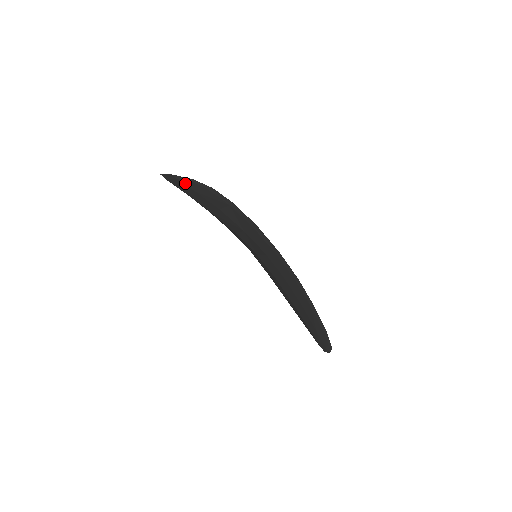
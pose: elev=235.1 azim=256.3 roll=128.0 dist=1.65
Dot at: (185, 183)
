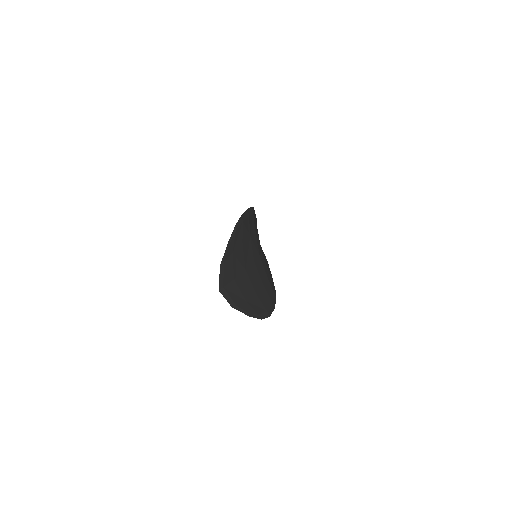
Dot at: (240, 306)
